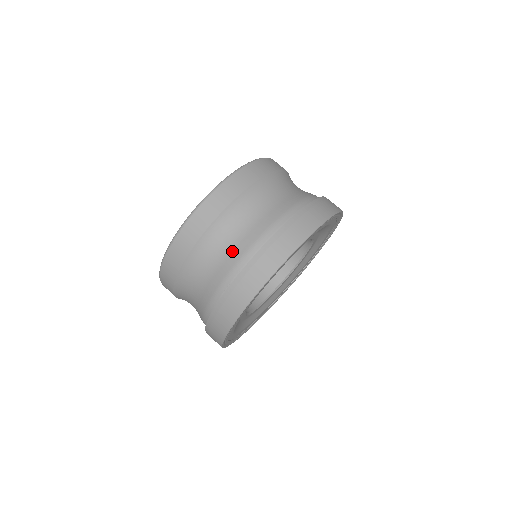
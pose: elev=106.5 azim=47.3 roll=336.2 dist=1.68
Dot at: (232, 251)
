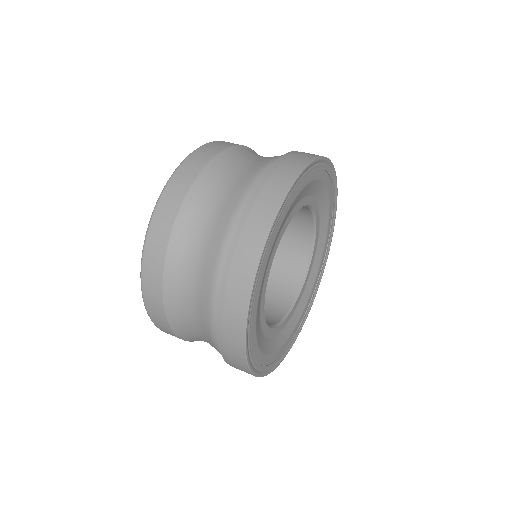
Dot at: (199, 294)
